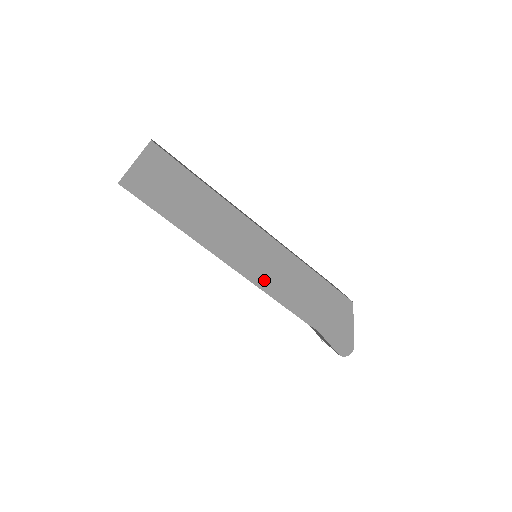
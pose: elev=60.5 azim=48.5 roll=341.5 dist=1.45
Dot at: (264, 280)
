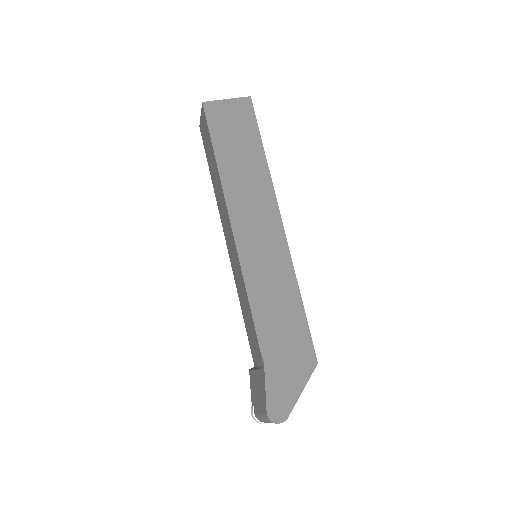
Dot at: (252, 268)
